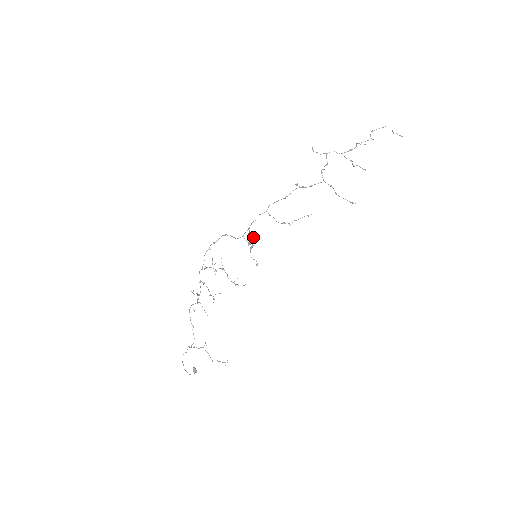
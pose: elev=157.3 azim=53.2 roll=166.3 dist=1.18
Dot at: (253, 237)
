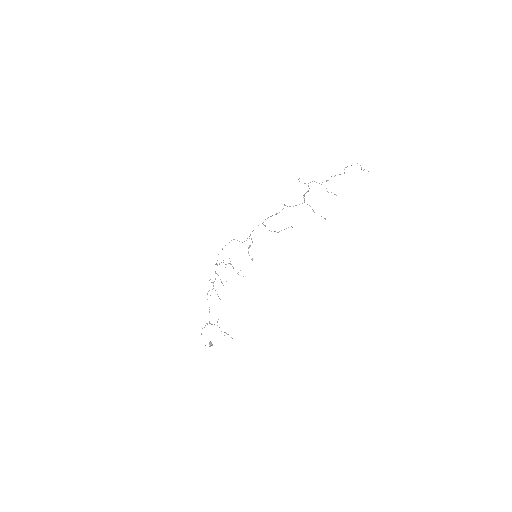
Dot at: occluded
